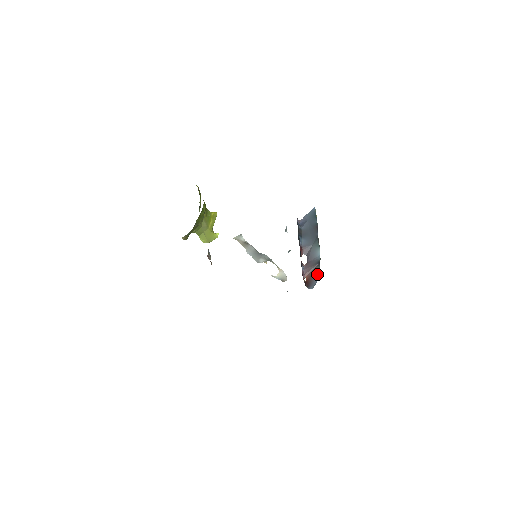
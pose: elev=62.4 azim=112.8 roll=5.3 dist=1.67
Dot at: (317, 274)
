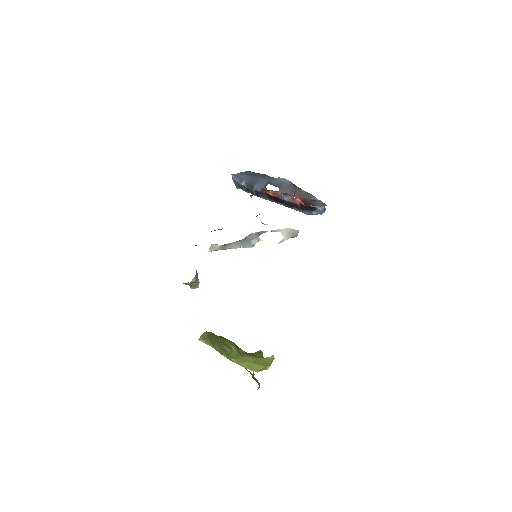
Dot at: (312, 197)
